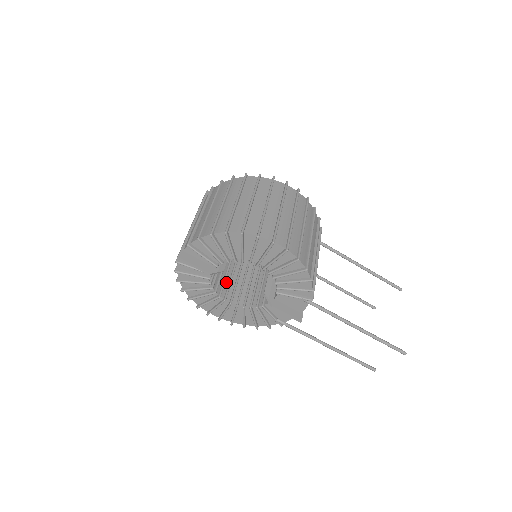
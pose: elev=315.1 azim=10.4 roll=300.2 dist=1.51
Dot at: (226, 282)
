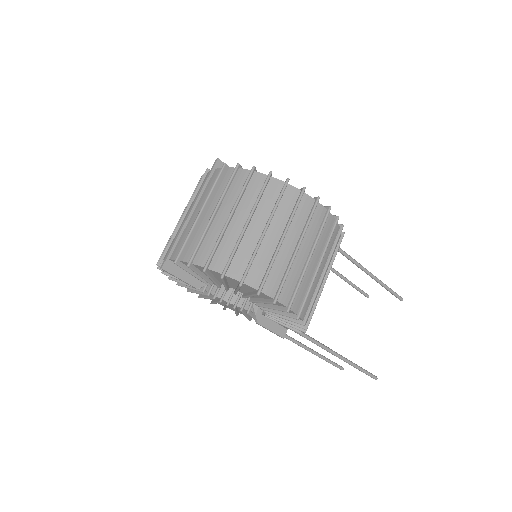
Dot at: occluded
